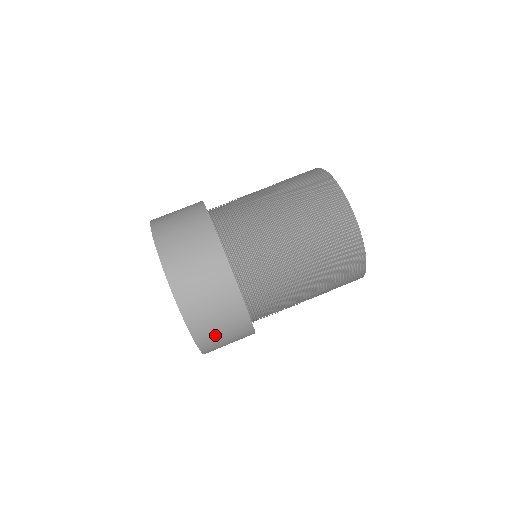
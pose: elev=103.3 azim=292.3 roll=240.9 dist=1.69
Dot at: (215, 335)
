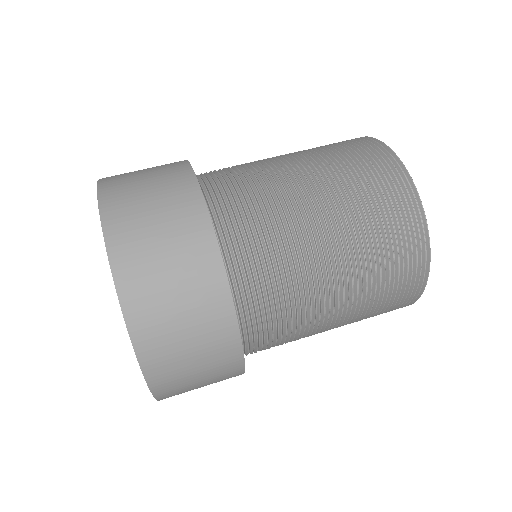
Dot at: (152, 270)
